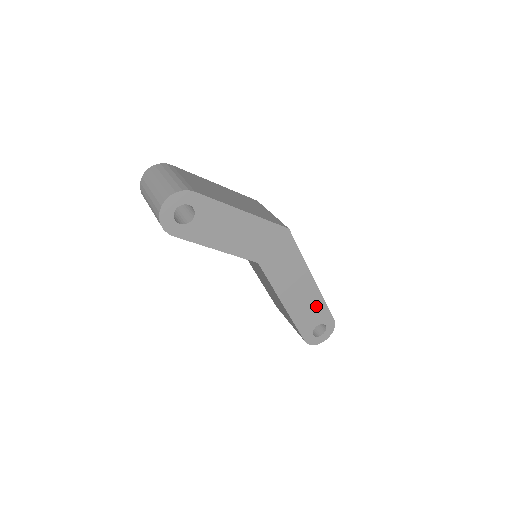
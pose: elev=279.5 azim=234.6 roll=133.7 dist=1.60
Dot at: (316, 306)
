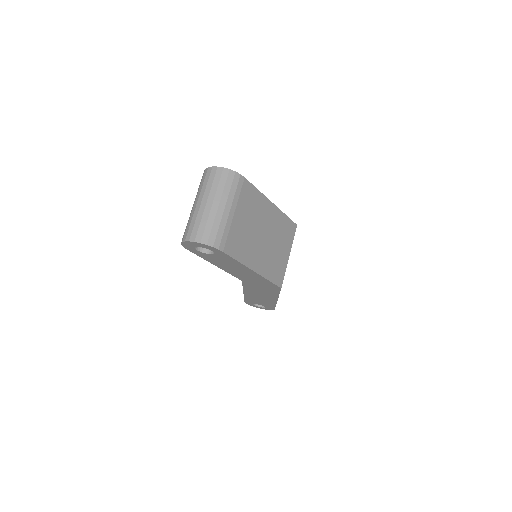
Dot at: (267, 303)
